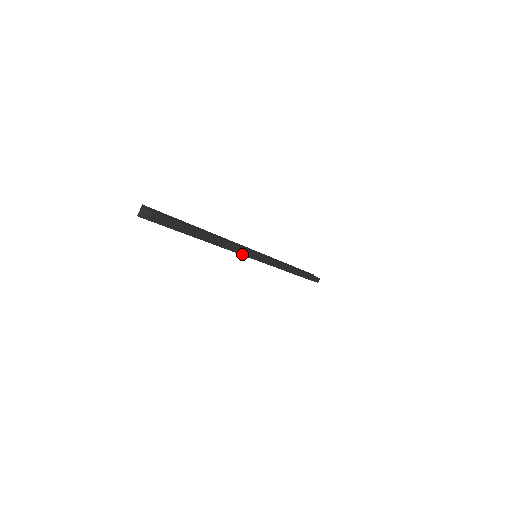
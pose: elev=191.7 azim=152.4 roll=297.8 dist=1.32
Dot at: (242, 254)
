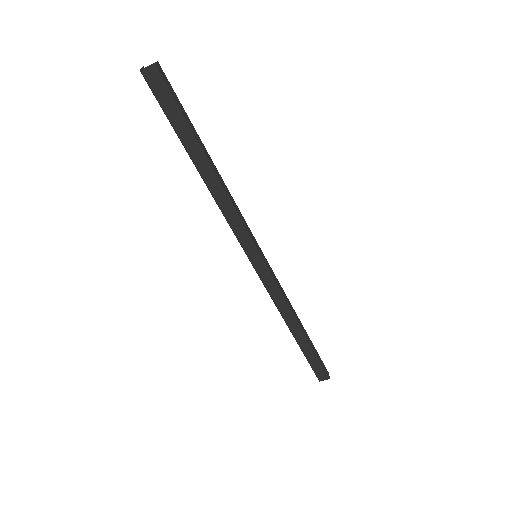
Dot at: (243, 224)
